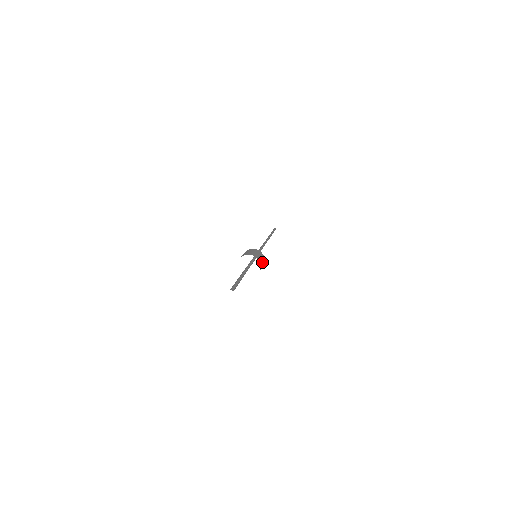
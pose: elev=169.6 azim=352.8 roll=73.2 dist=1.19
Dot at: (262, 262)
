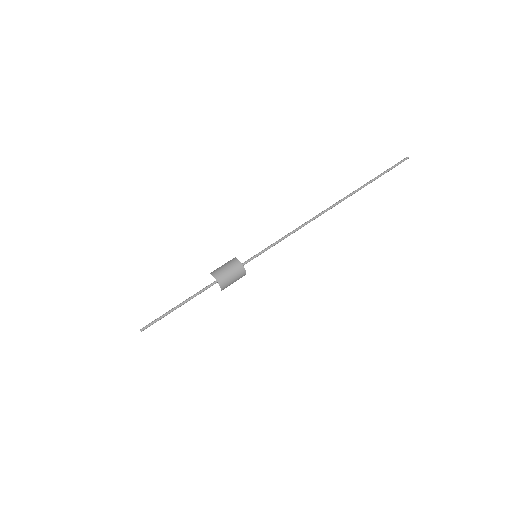
Dot at: occluded
